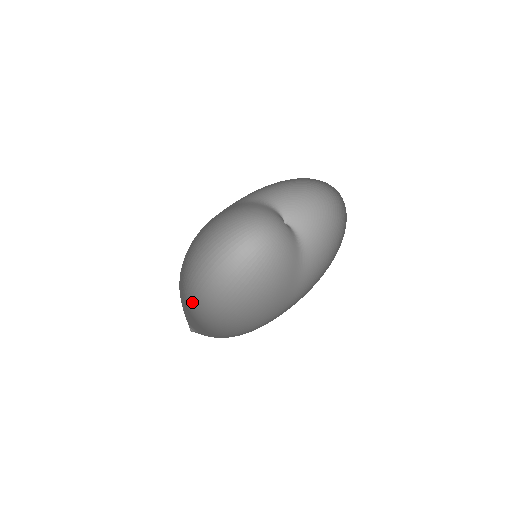
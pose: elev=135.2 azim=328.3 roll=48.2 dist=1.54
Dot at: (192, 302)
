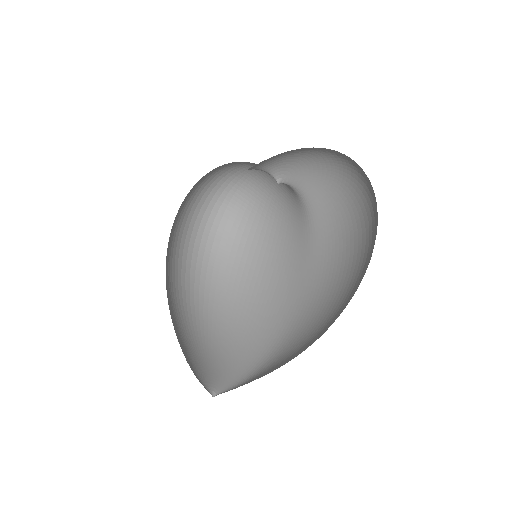
Dot at: (190, 311)
